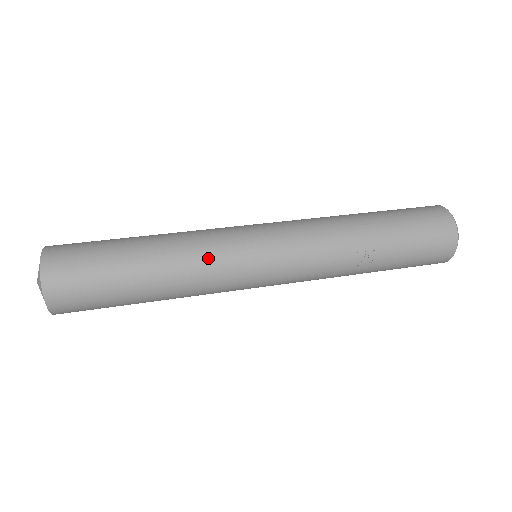
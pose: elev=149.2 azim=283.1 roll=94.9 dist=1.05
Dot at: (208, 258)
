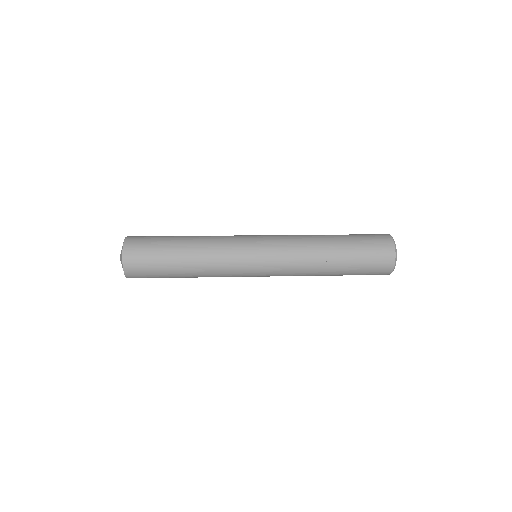
Dot at: (222, 251)
